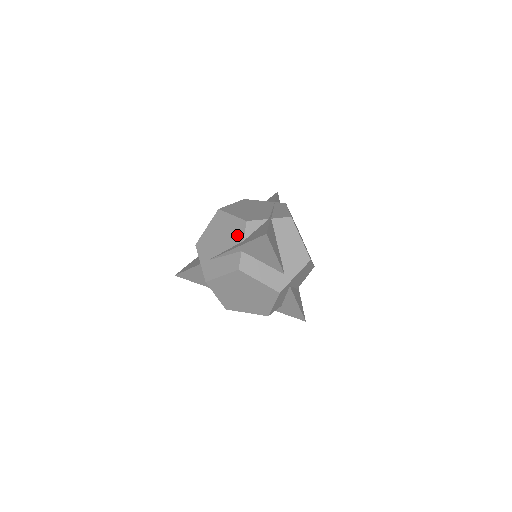
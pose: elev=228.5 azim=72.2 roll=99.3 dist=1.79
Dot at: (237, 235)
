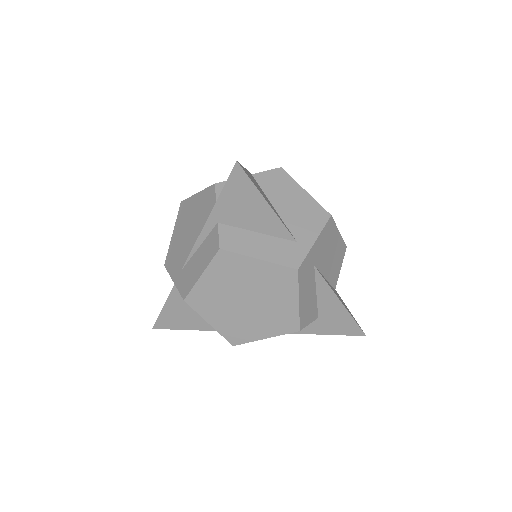
Dot at: (207, 209)
